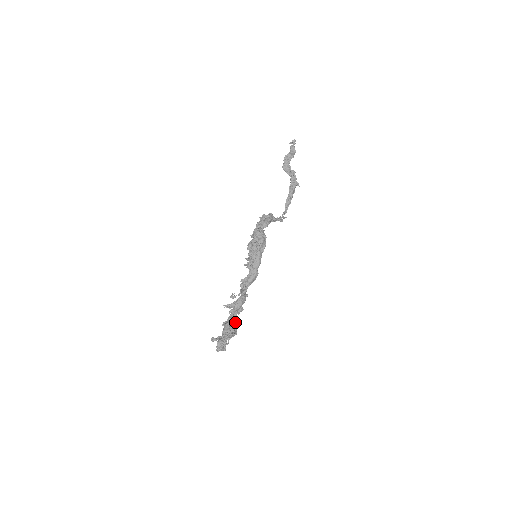
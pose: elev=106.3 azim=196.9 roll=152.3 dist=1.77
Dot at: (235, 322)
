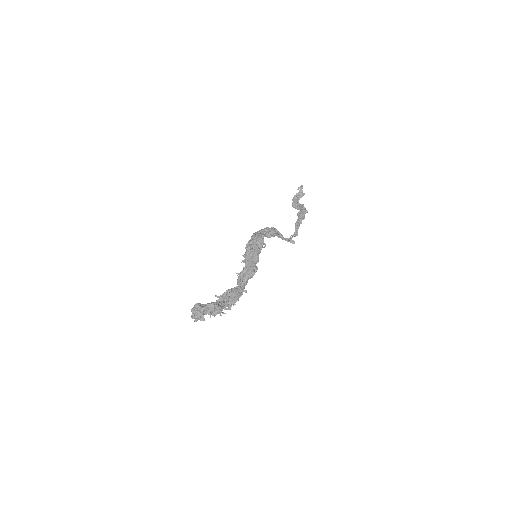
Dot at: (226, 309)
